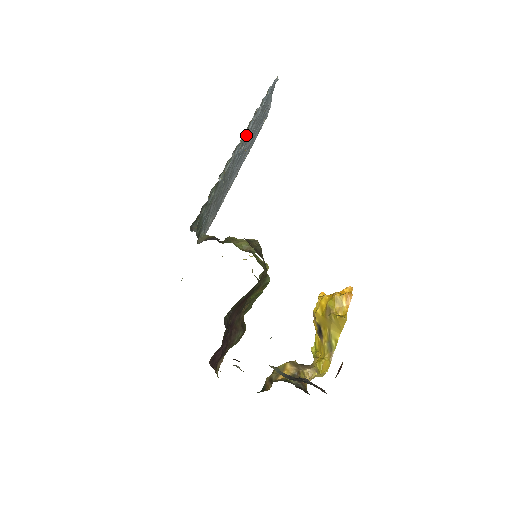
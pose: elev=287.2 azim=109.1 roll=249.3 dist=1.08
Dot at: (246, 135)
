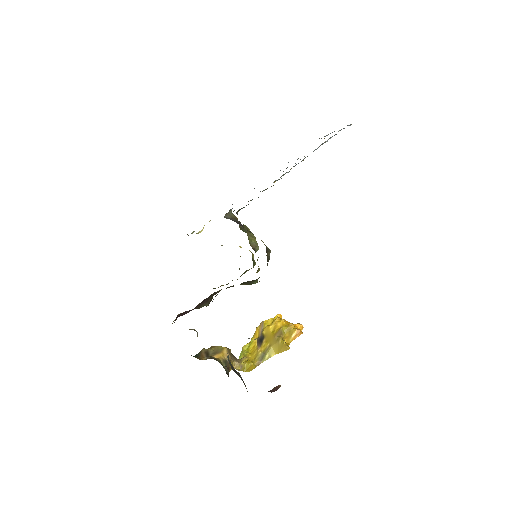
Dot at: (307, 156)
